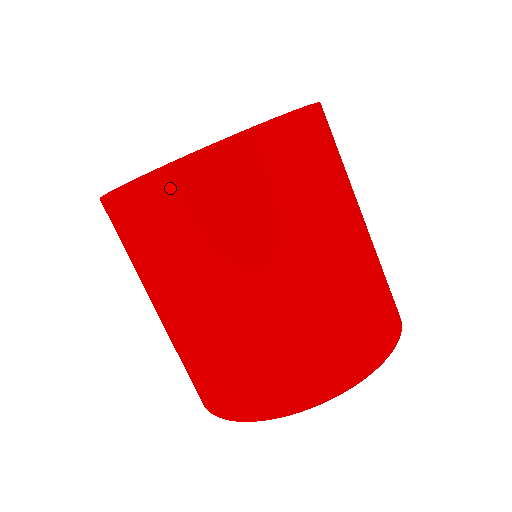
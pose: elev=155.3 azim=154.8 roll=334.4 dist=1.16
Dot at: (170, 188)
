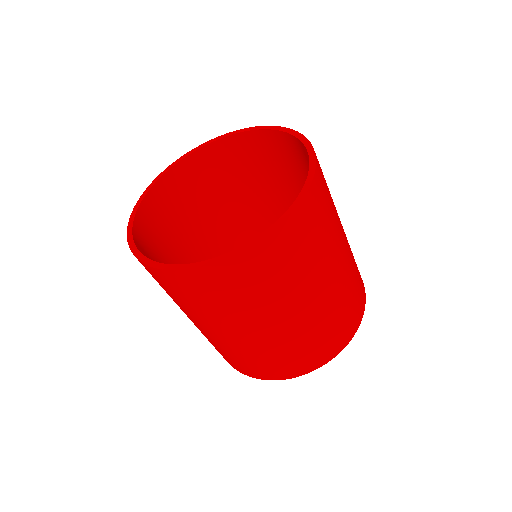
Dot at: (218, 275)
